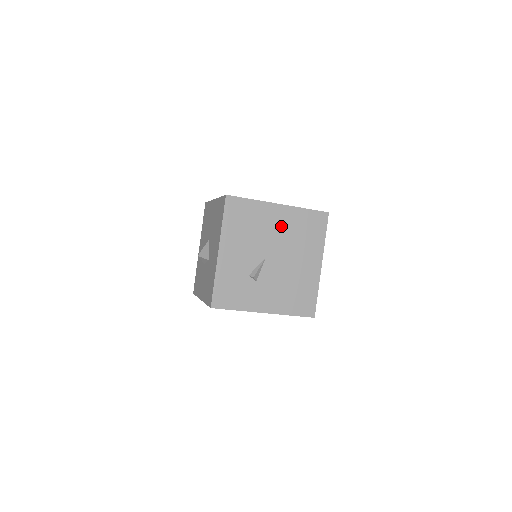
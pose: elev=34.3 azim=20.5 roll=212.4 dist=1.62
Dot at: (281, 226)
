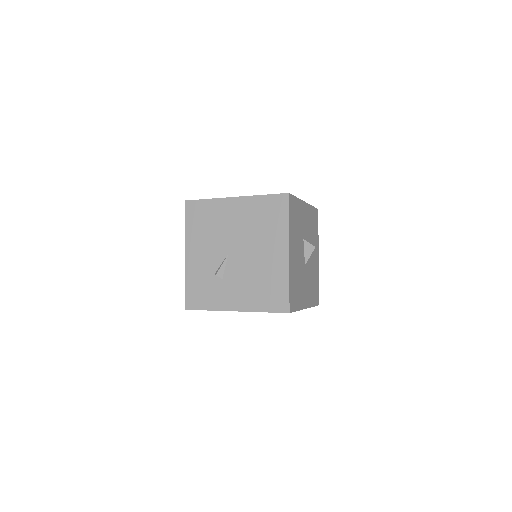
Dot at: (239, 219)
